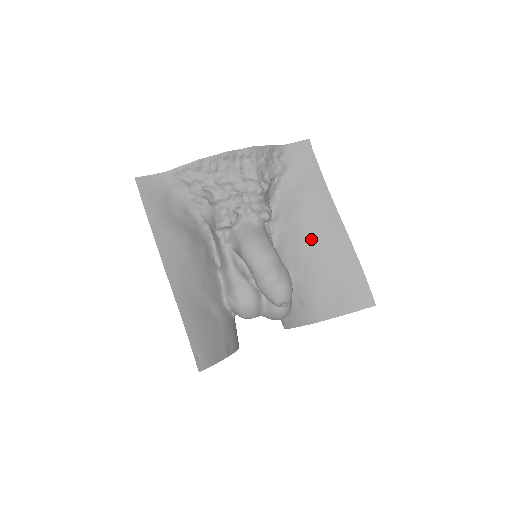
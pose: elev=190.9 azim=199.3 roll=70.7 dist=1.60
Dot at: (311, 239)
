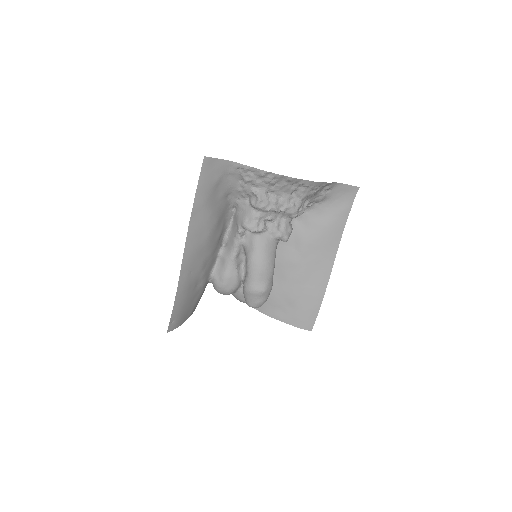
Dot at: (303, 263)
